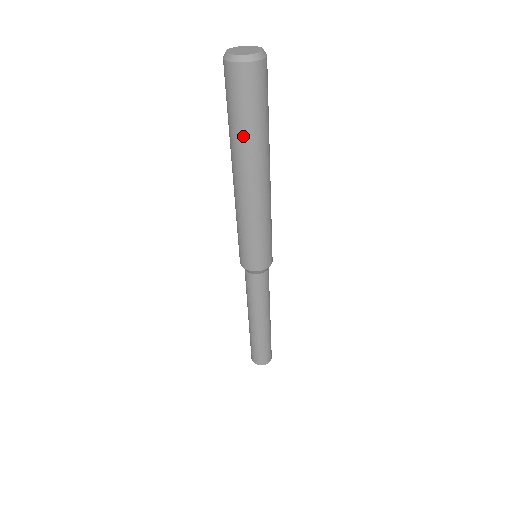
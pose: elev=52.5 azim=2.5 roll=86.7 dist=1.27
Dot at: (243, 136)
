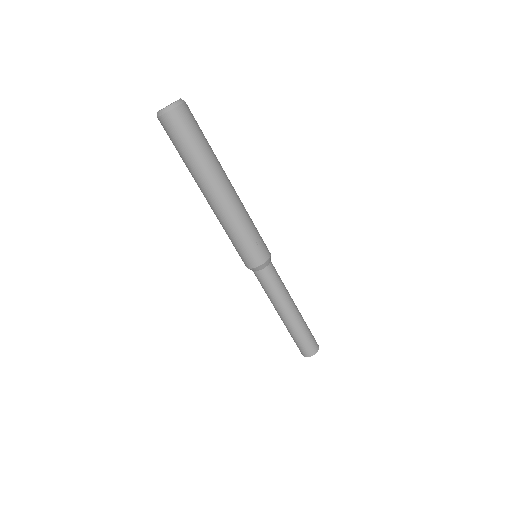
Dot at: (187, 165)
